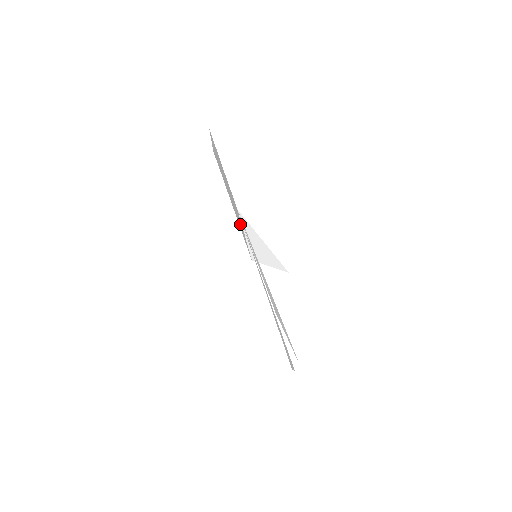
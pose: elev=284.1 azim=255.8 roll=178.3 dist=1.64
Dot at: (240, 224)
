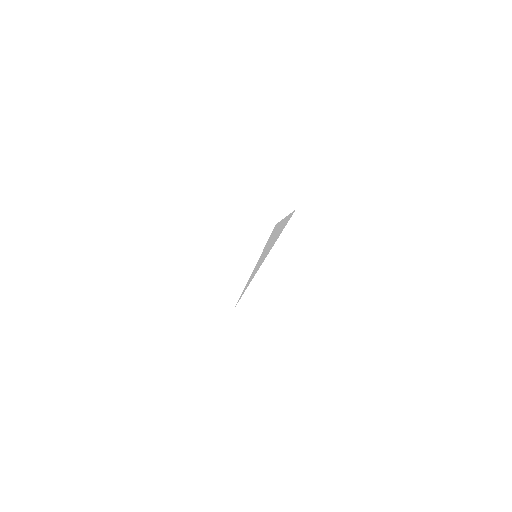
Dot at: occluded
